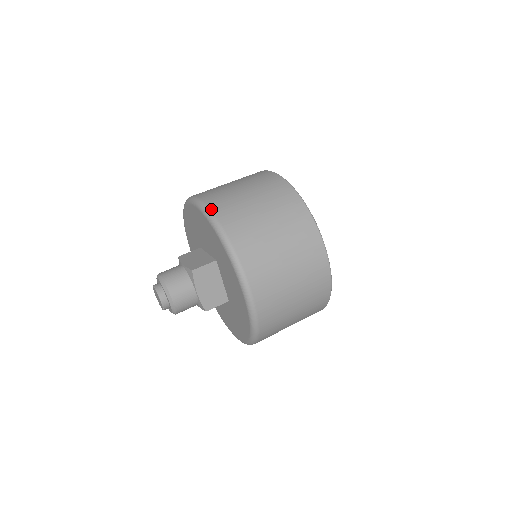
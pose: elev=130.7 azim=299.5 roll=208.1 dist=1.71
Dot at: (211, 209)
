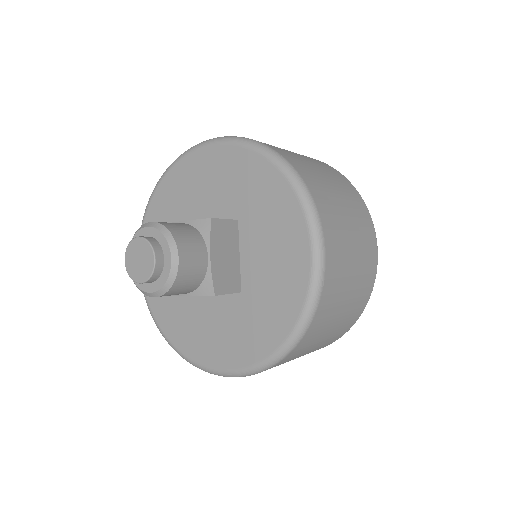
Dot at: occluded
